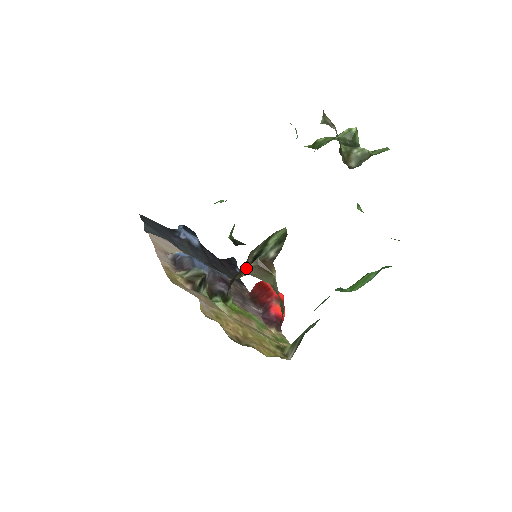
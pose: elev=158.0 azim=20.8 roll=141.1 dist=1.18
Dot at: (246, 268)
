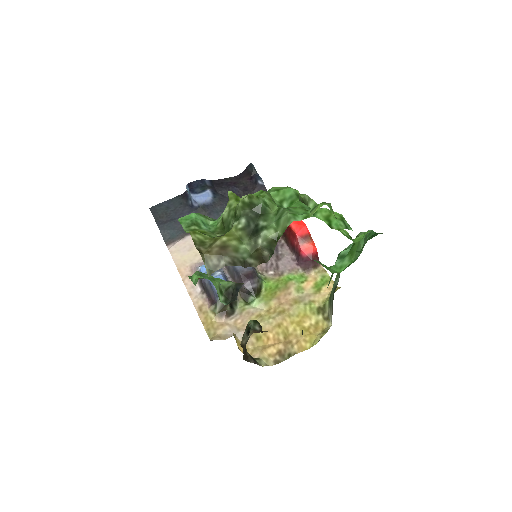
Dot at: (247, 339)
